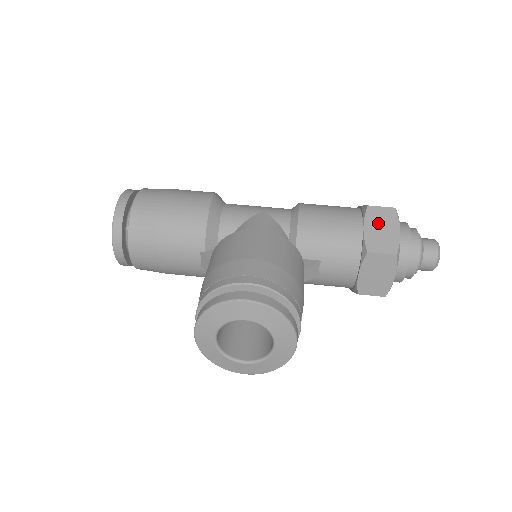
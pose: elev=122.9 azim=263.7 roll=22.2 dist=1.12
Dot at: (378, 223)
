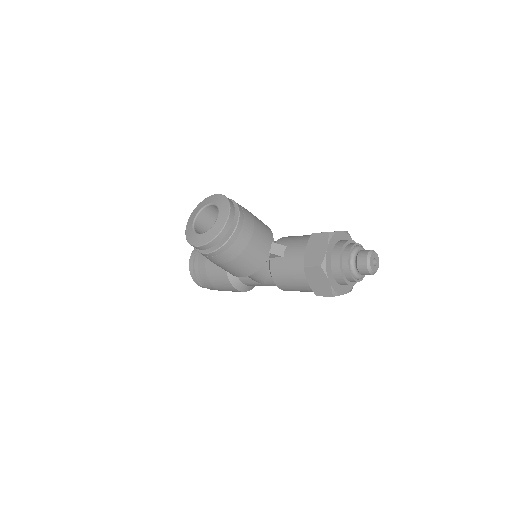
Dot at: occluded
